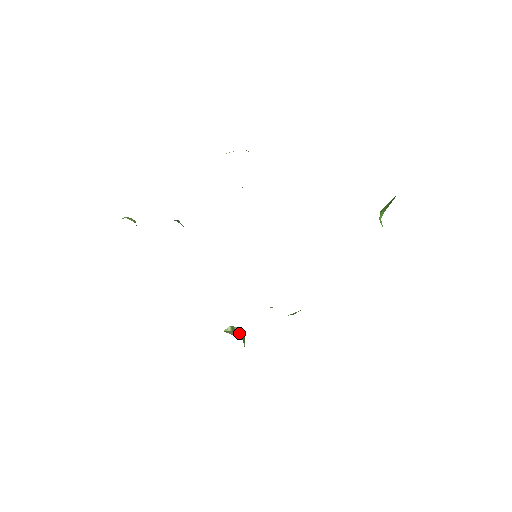
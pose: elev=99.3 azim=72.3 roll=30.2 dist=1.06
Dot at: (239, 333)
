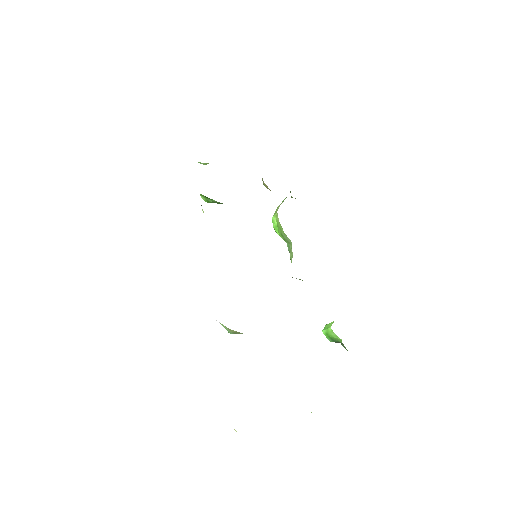
Dot at: occluded
